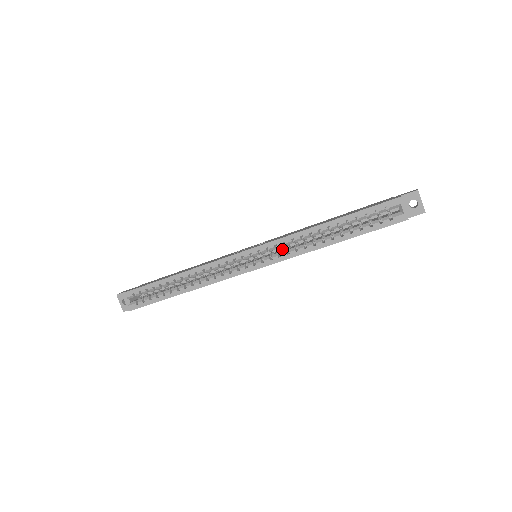
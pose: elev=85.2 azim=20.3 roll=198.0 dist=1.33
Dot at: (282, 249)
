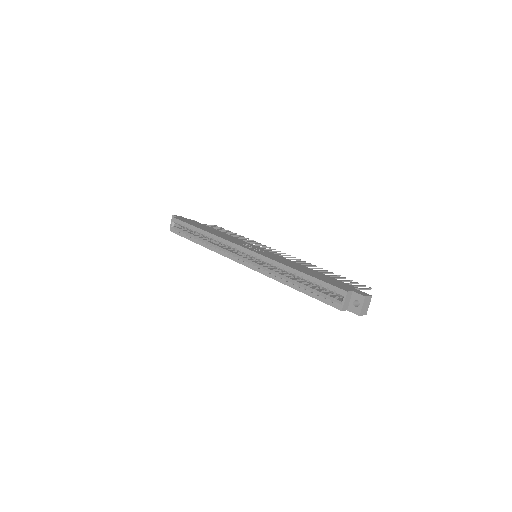
Dot at: occluded
